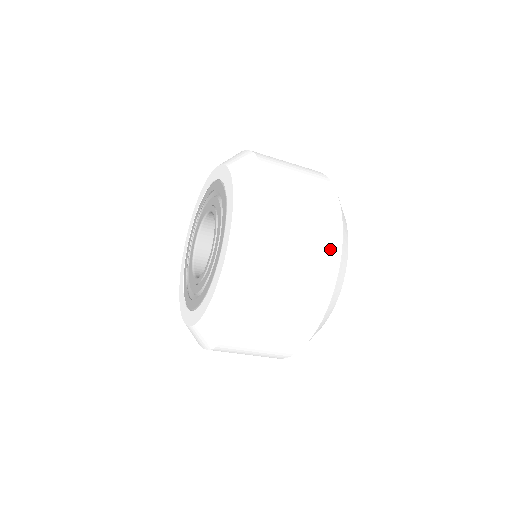
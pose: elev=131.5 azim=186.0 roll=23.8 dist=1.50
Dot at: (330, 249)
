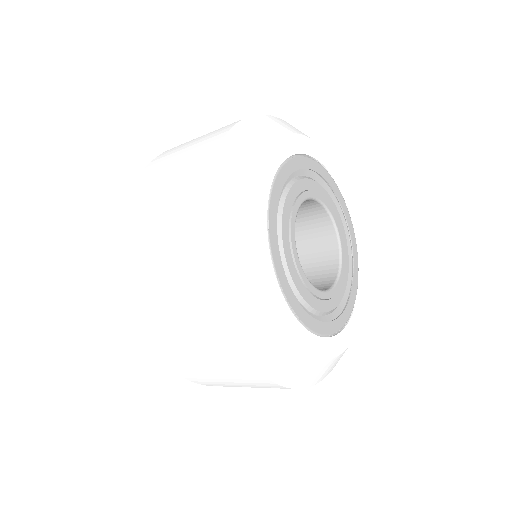
Dot at: (193, 185)
